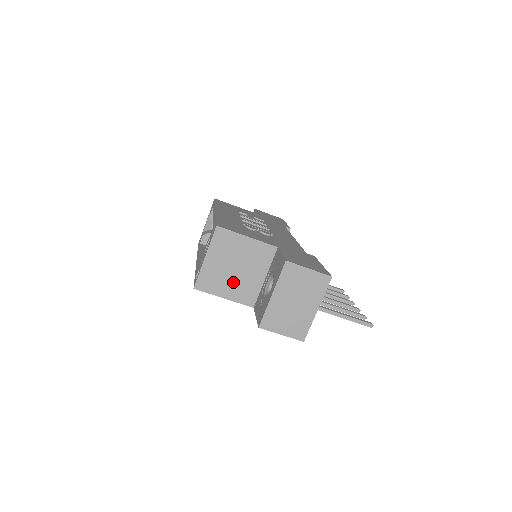
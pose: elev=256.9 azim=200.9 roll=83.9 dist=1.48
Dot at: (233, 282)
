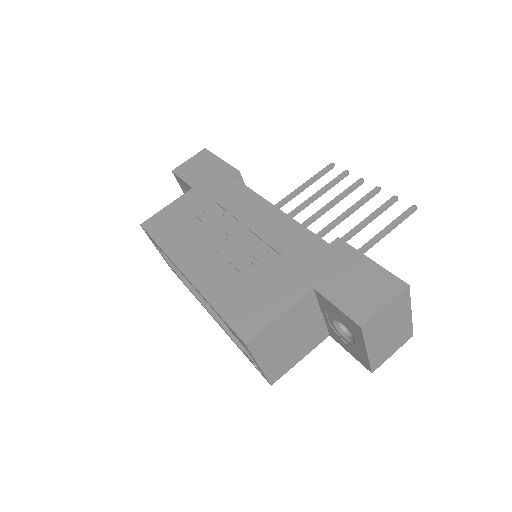
Dot at: (298, 346)
